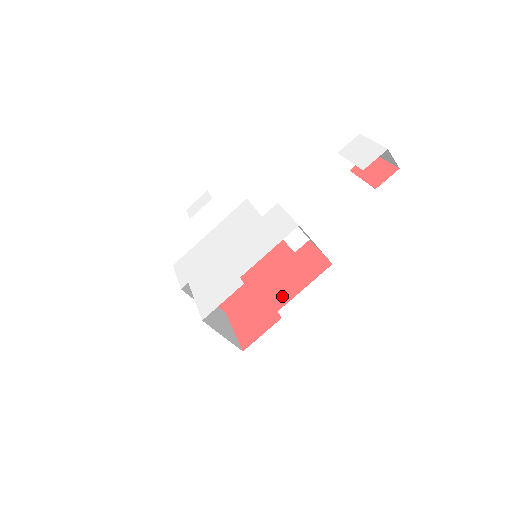
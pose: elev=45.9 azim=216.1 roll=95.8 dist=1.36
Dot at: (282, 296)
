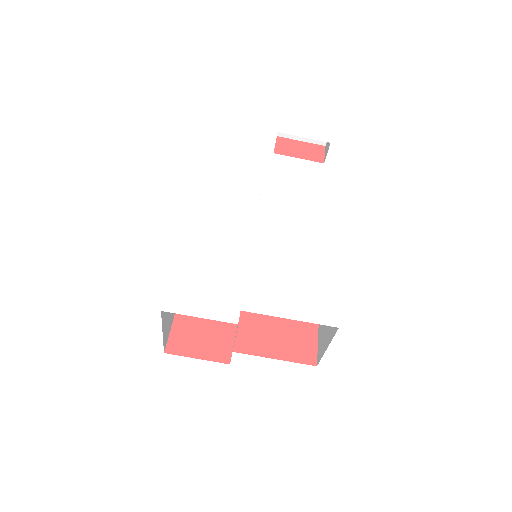
Dot at: occluded
